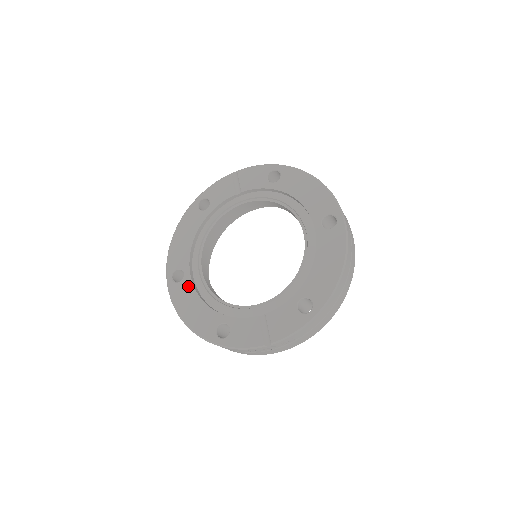
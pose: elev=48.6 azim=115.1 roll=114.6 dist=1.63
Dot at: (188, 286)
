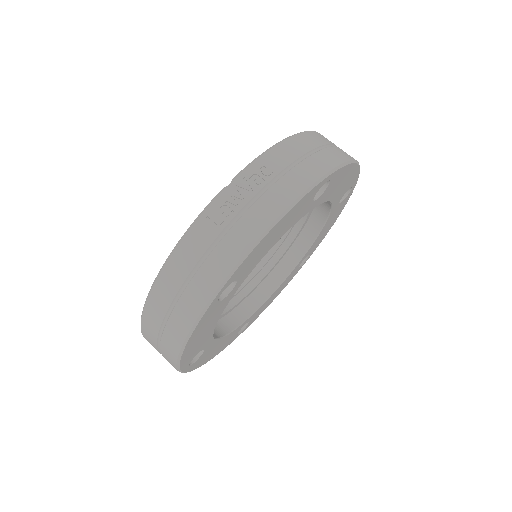
Dot at: occluded
